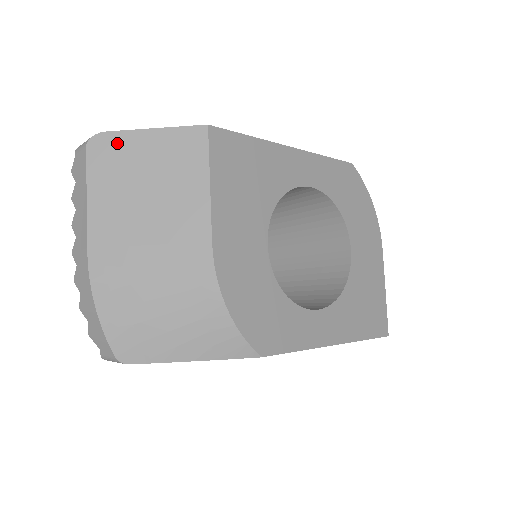
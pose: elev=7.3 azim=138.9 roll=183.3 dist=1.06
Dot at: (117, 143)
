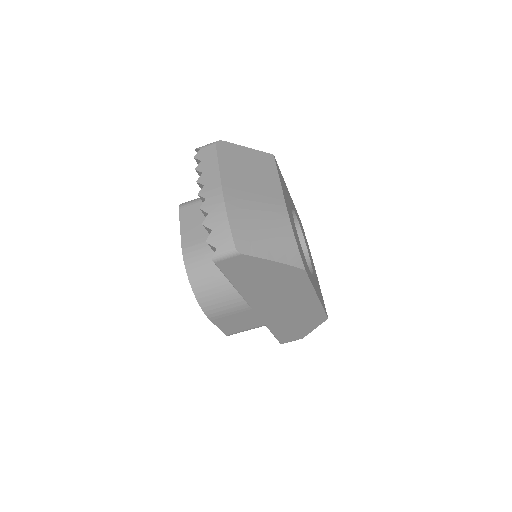
Dot at: (231, 147)
